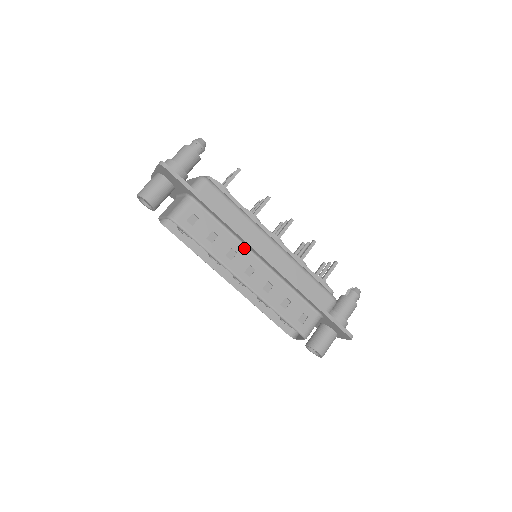
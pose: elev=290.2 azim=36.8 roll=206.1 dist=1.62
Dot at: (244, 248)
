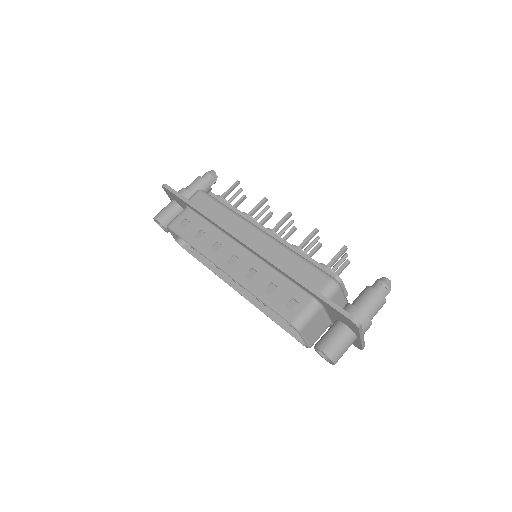
Dot at: (229, 240)
